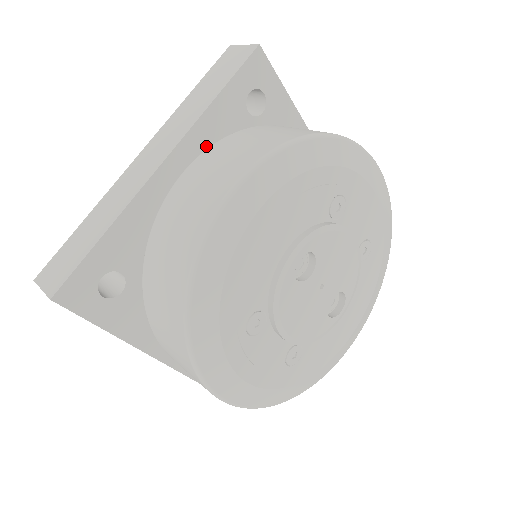
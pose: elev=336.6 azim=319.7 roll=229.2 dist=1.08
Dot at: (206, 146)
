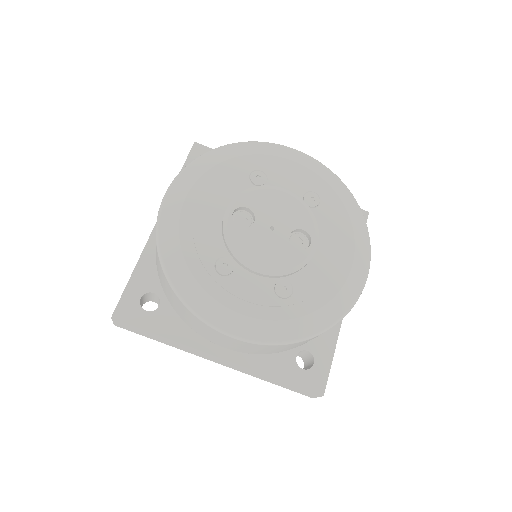
Dot at: occluded
